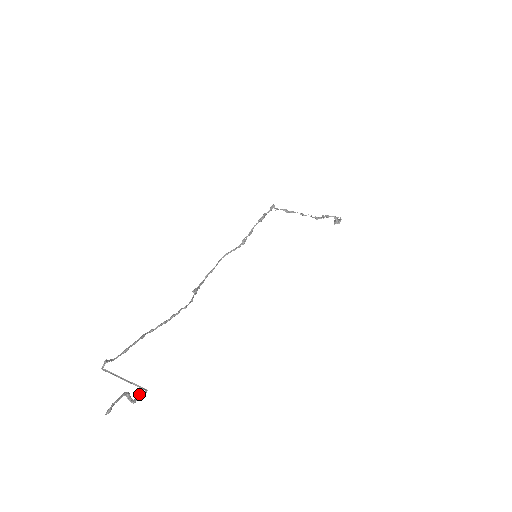
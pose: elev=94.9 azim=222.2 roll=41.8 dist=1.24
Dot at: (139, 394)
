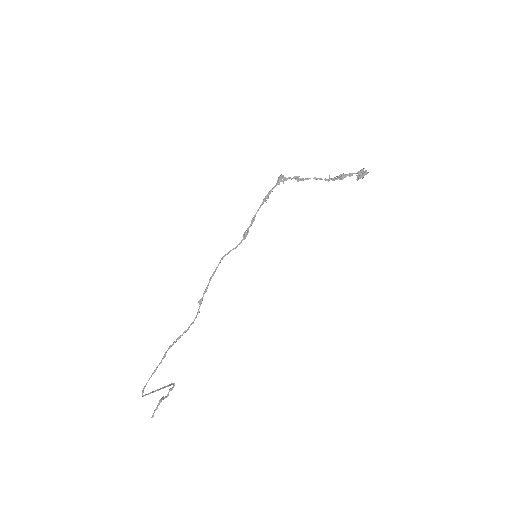
Dot at: (170, 390)
